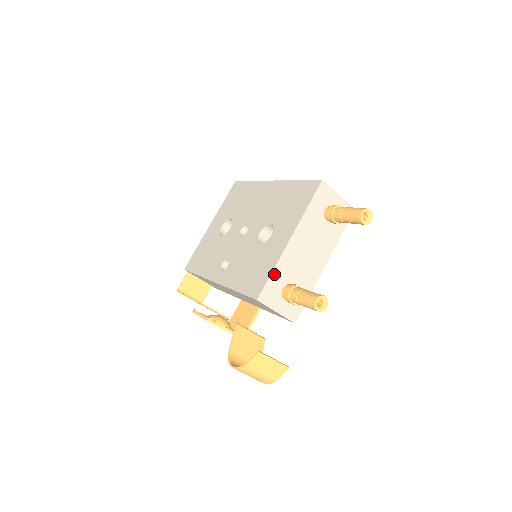
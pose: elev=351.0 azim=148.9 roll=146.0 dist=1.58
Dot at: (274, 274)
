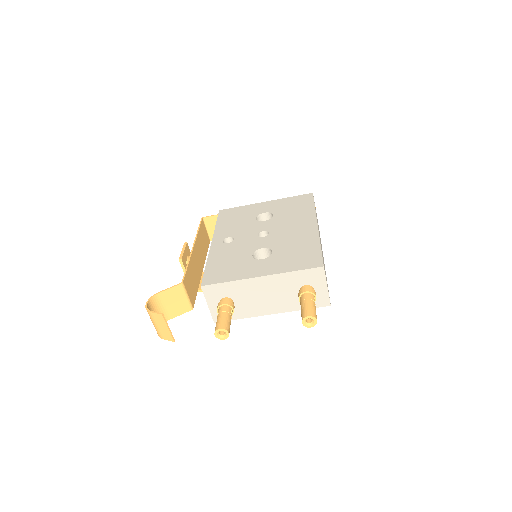
Dot at: (228, 284)
